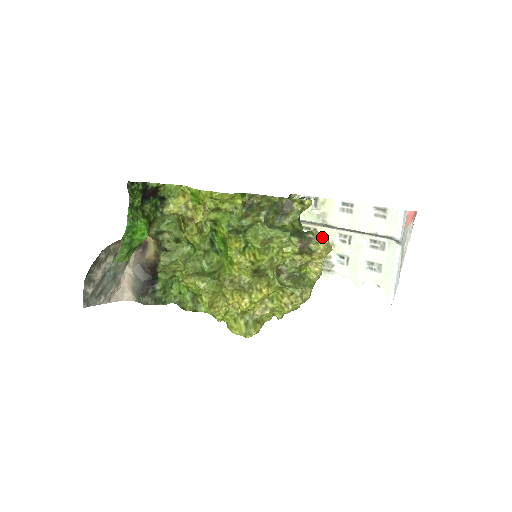
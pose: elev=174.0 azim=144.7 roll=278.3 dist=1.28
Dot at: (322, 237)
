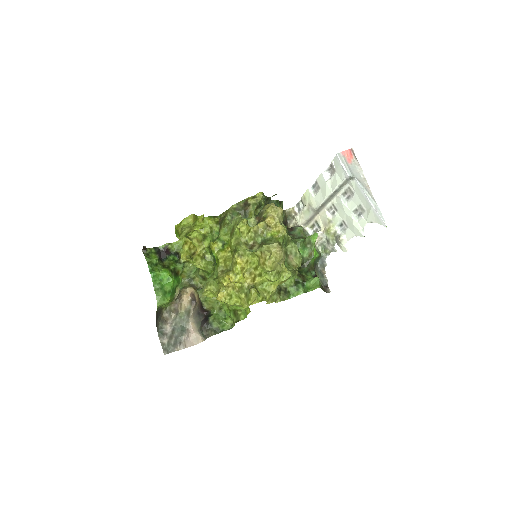
Dot at: (268, 205)
